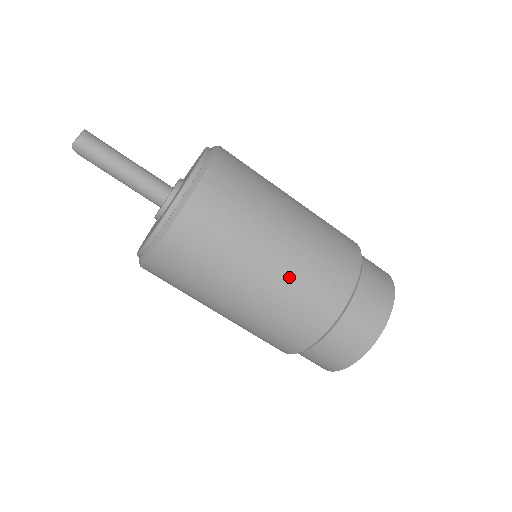
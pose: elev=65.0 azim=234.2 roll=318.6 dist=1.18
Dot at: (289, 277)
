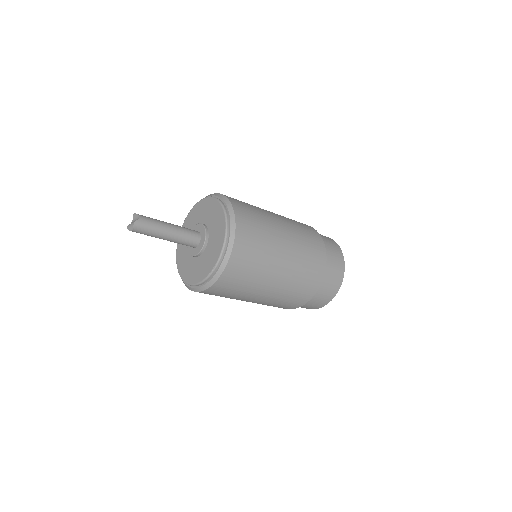
Dot at: occluded
